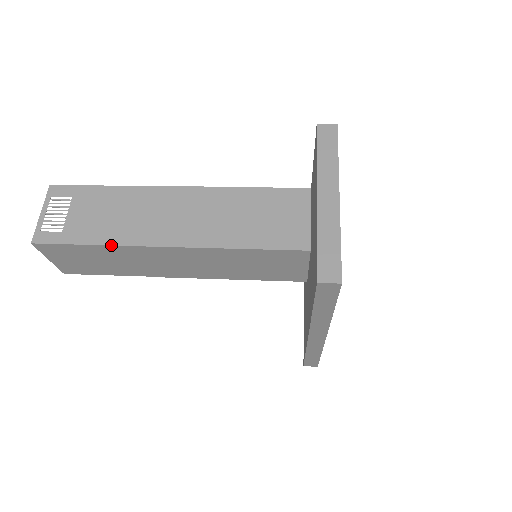
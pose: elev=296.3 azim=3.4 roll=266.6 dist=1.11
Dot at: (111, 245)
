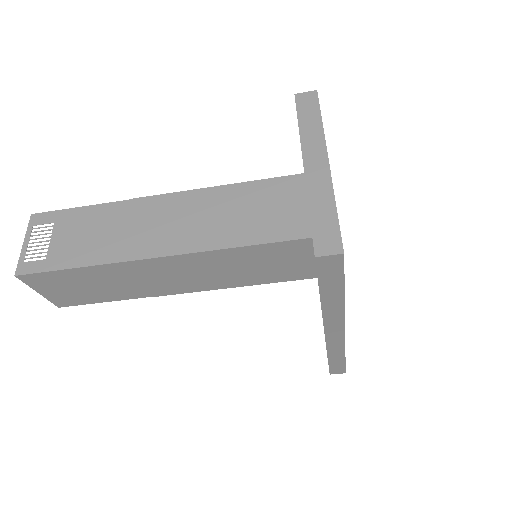
Dot at: (97, 265)
